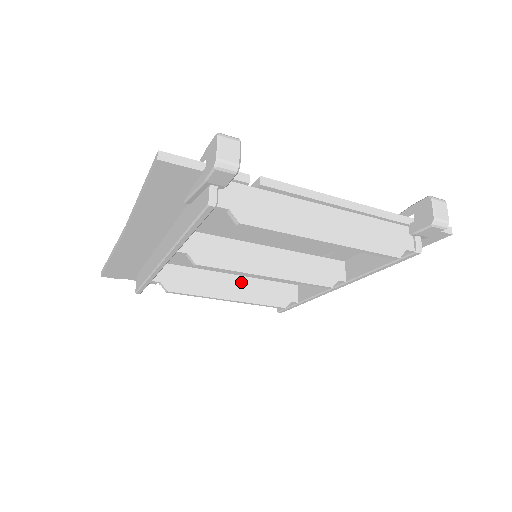
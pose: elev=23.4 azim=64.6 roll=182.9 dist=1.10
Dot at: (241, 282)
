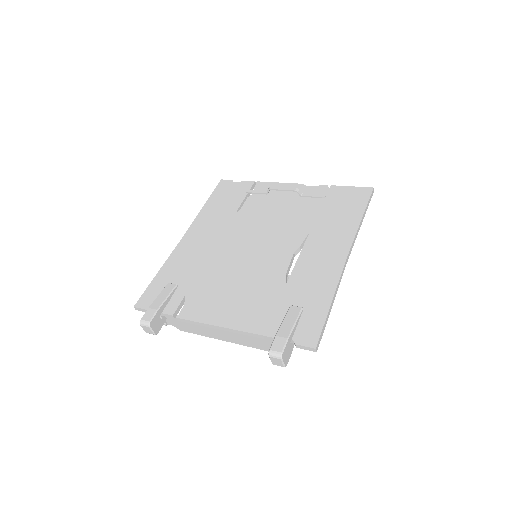
Dot at: occluded
